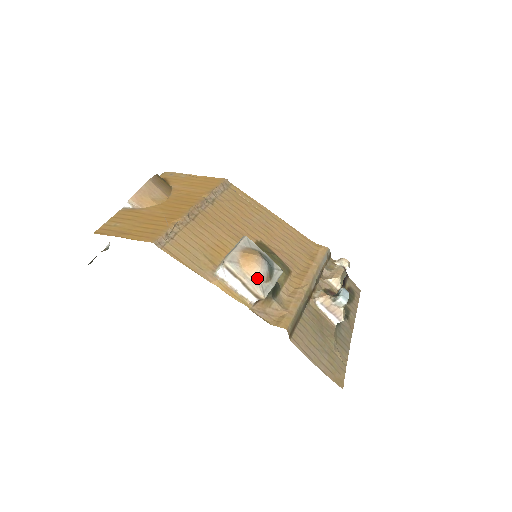
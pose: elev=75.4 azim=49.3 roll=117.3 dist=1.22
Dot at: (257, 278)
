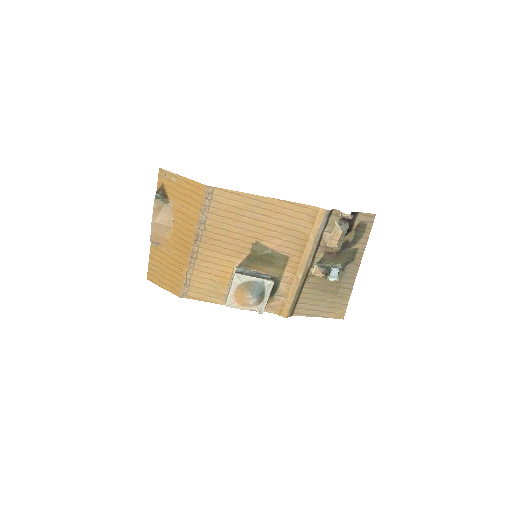
Dot at: (252, 307)
